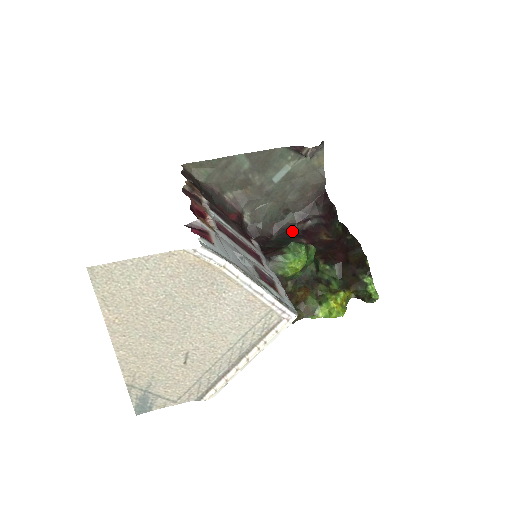
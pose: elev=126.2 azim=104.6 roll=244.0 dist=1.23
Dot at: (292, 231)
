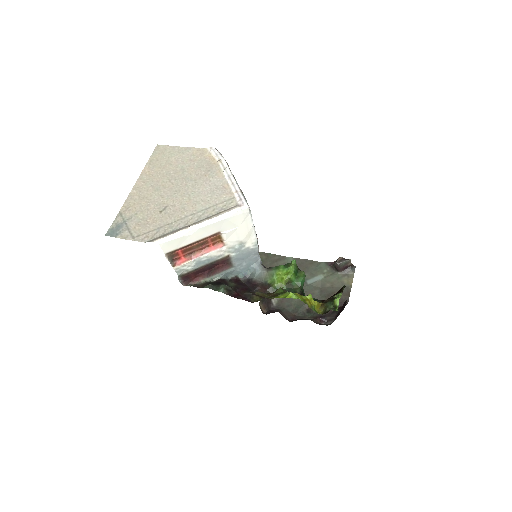
Dot at: occluded
